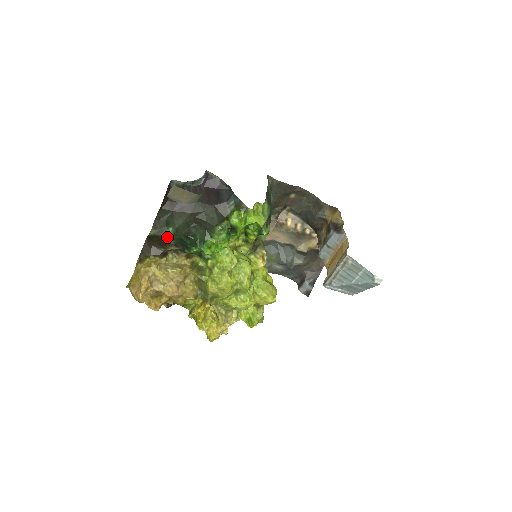
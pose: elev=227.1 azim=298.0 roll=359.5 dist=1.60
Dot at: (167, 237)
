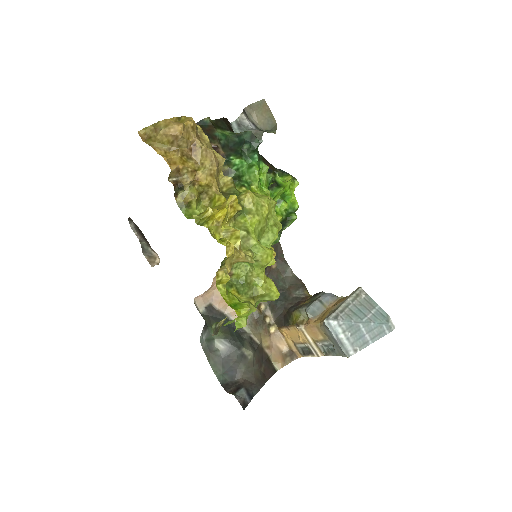
Dot at: (222, 133)
